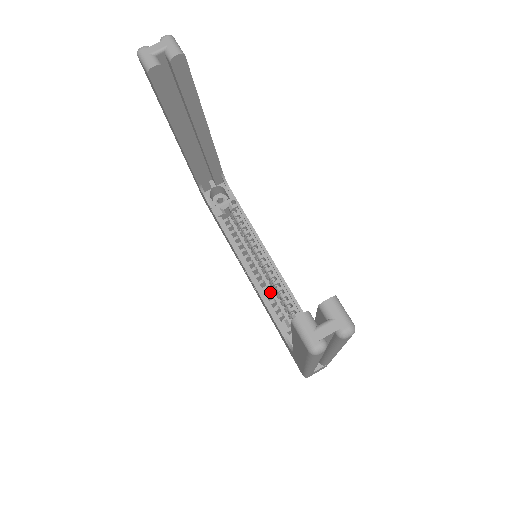
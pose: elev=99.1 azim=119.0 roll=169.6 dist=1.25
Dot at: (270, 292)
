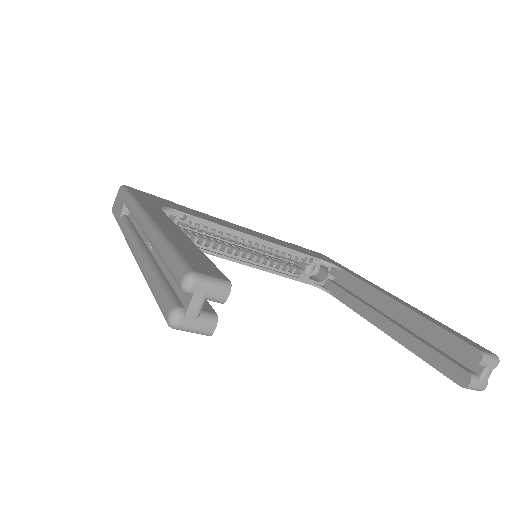
Dot at: (261, 253)
